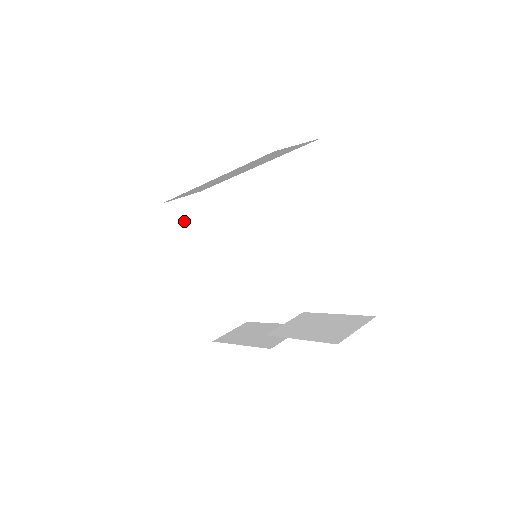
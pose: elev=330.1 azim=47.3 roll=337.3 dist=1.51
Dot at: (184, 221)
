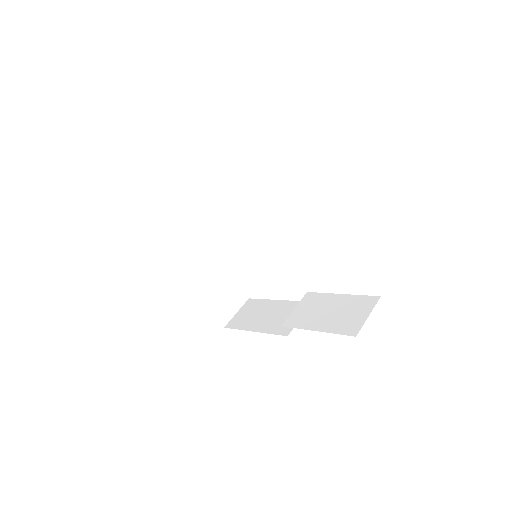
Dot at: (170, 225)
